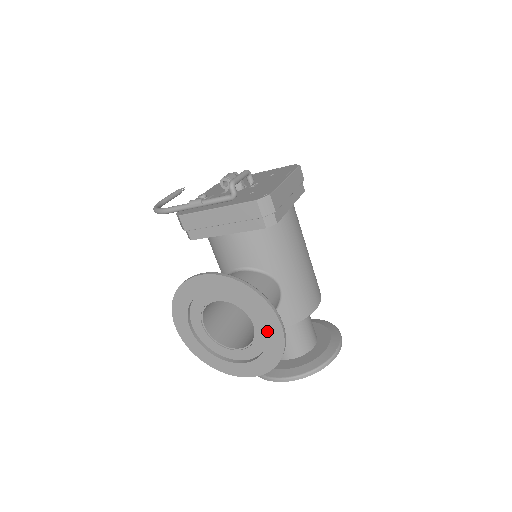
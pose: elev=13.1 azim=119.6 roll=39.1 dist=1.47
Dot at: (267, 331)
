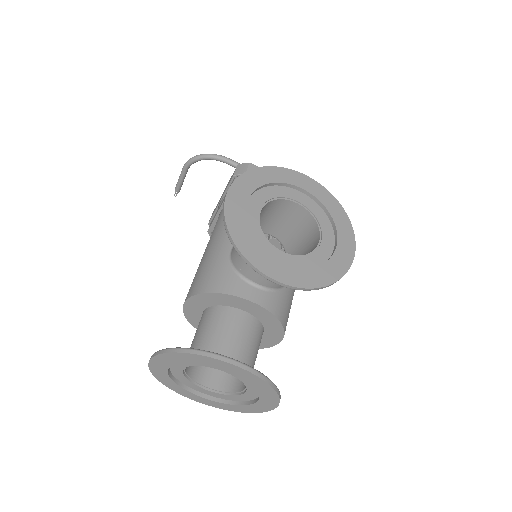
Dot at: (338, 249)
